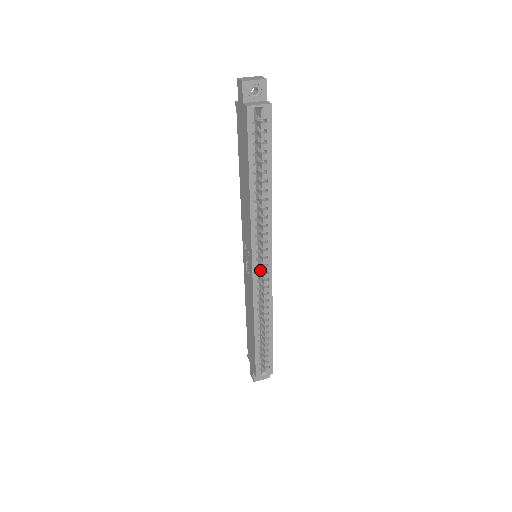
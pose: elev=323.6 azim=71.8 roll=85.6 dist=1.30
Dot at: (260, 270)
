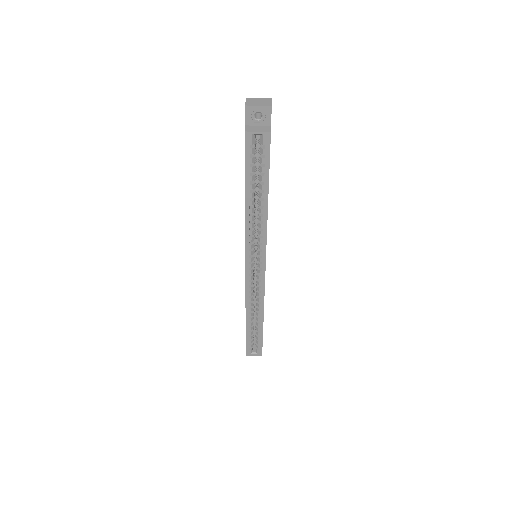
Dot at: occluded
